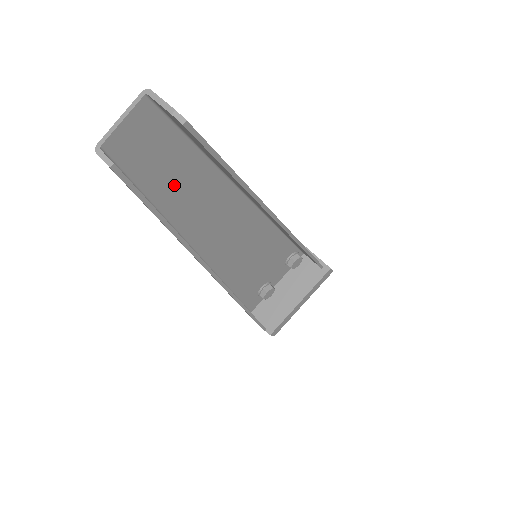
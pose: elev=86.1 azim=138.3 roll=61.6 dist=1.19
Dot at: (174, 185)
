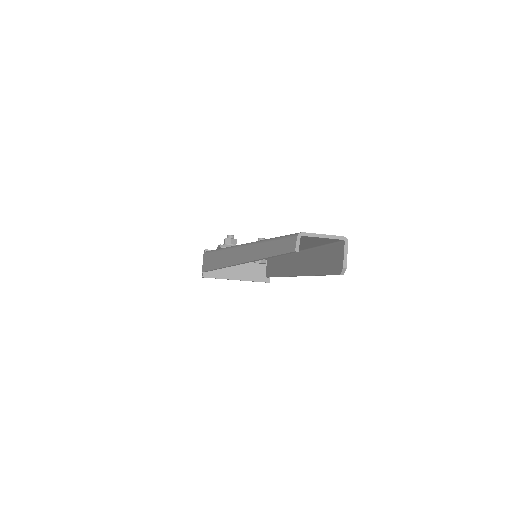
Dot at: occluded
